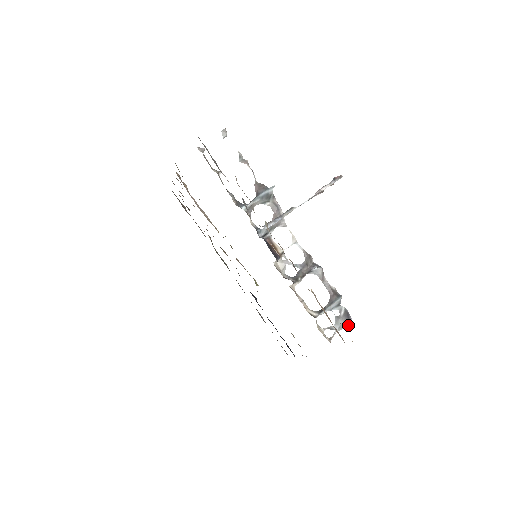
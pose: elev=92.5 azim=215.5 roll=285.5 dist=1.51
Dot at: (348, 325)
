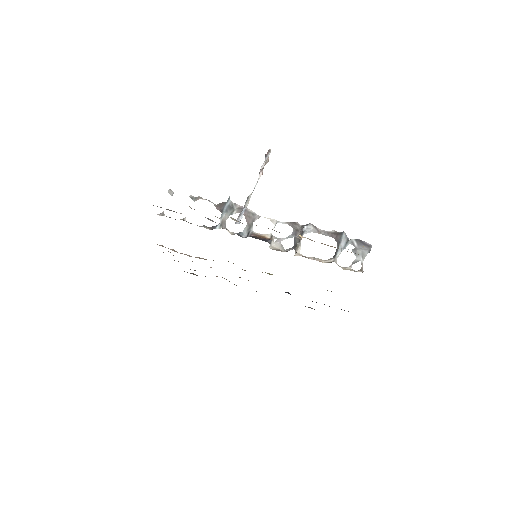
Dot at: (369, 250)
